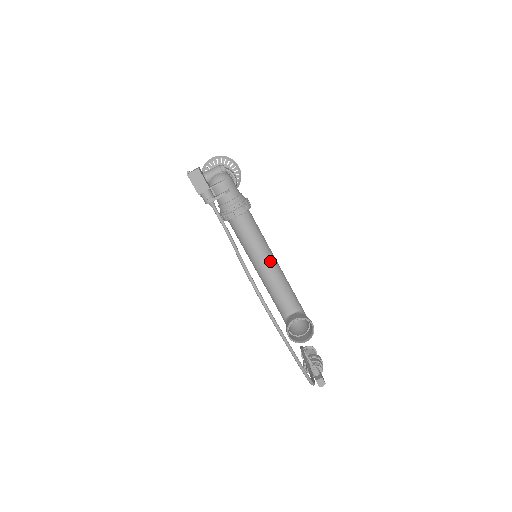
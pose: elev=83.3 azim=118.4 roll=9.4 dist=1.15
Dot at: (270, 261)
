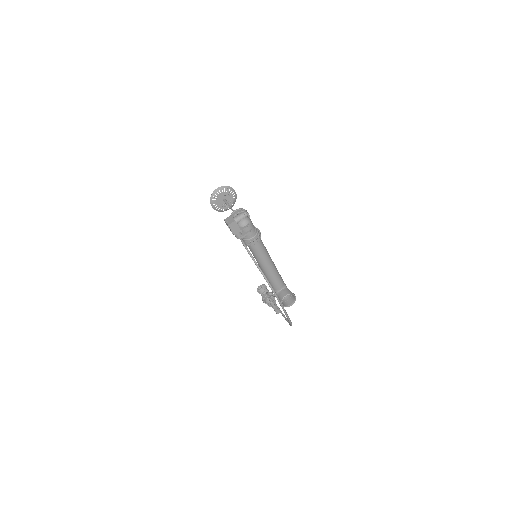
Dot at: (271, 264)
